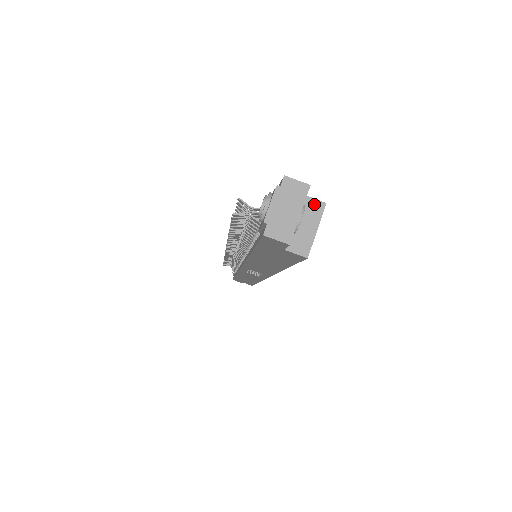
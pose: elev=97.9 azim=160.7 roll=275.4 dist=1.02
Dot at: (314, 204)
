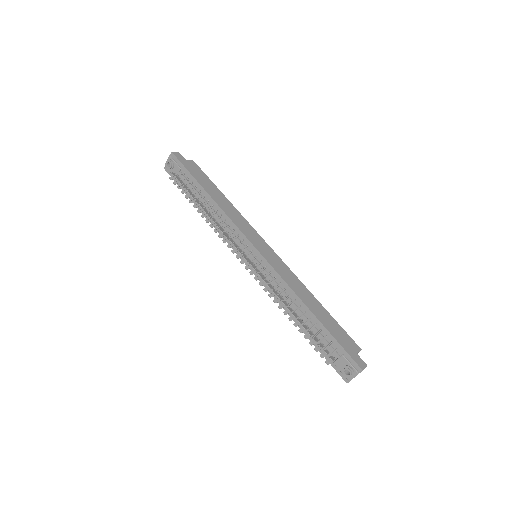
Dot at: occluded
